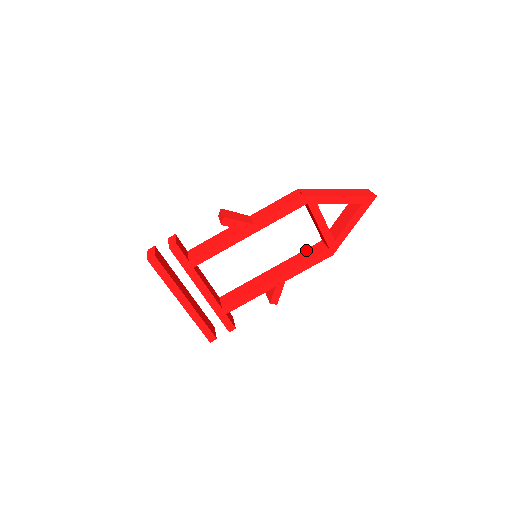
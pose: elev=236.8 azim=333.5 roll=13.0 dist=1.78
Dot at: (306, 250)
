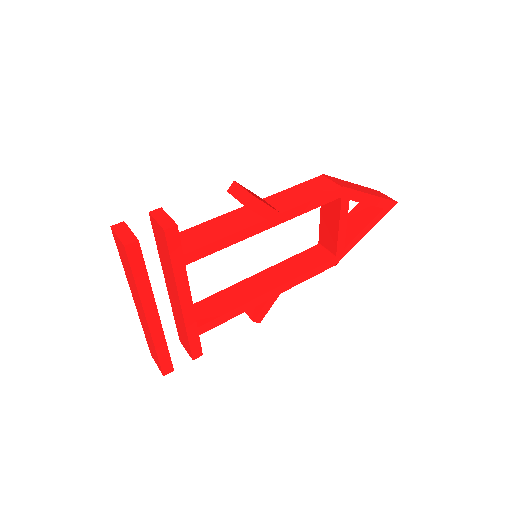
Dot at: (301, 254)
